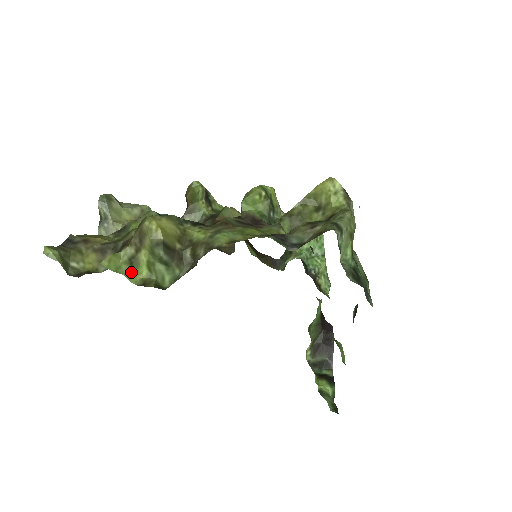
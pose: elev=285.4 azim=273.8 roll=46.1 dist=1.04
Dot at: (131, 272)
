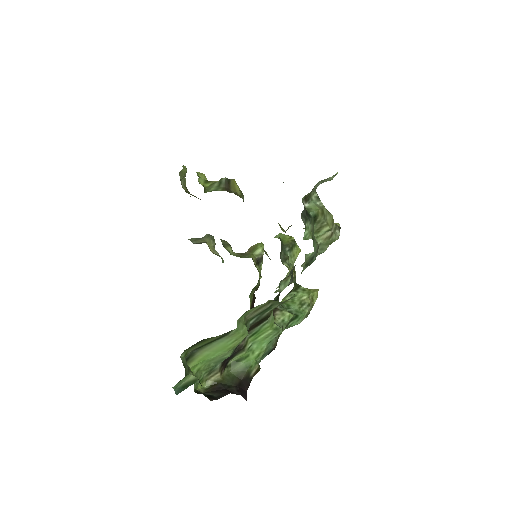
Dot at: (202, 181)
